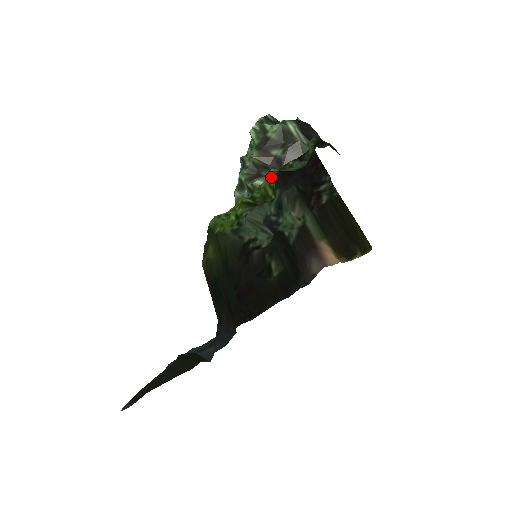
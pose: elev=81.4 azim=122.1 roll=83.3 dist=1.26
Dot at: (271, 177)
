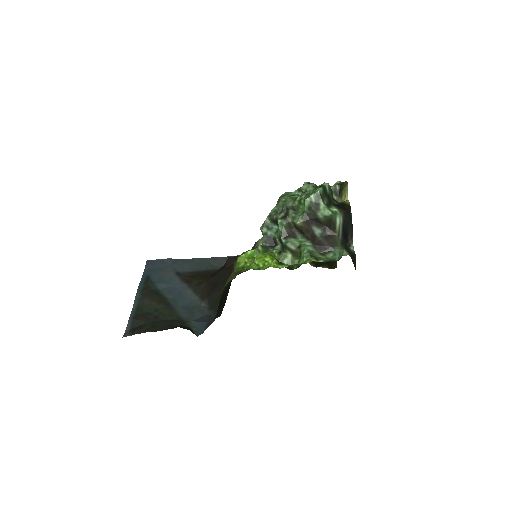
Dot at: (303, 263)
